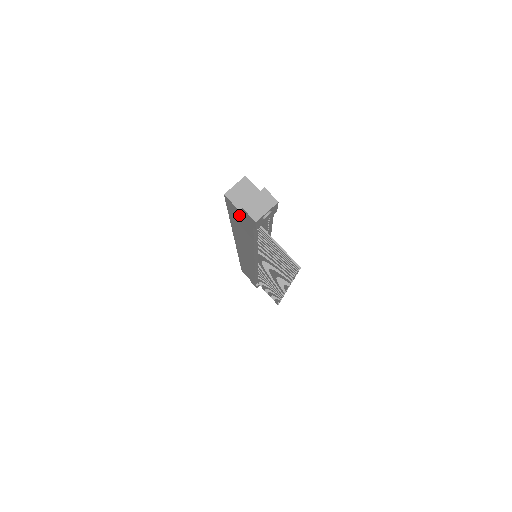
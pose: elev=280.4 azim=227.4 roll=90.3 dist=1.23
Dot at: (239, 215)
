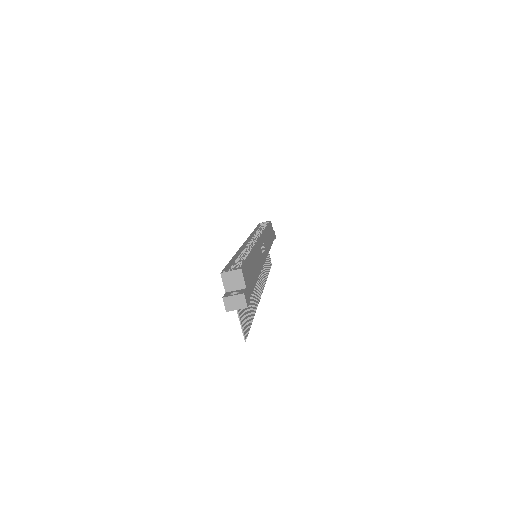
Dot at: occluded
